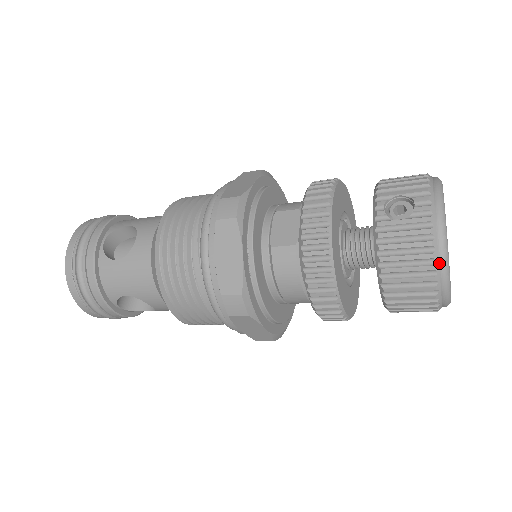
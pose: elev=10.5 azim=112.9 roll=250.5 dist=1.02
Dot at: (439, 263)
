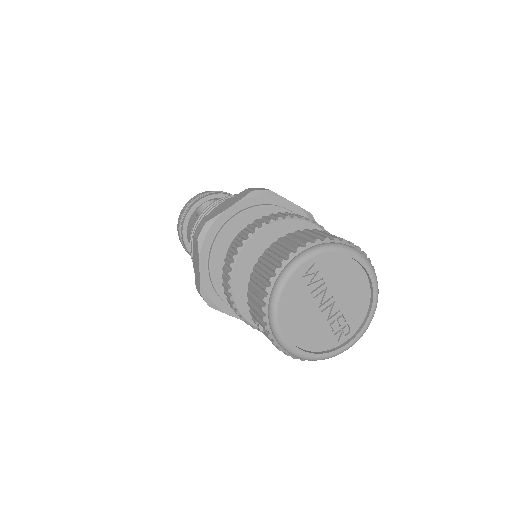
Dot at: (311, 359)
